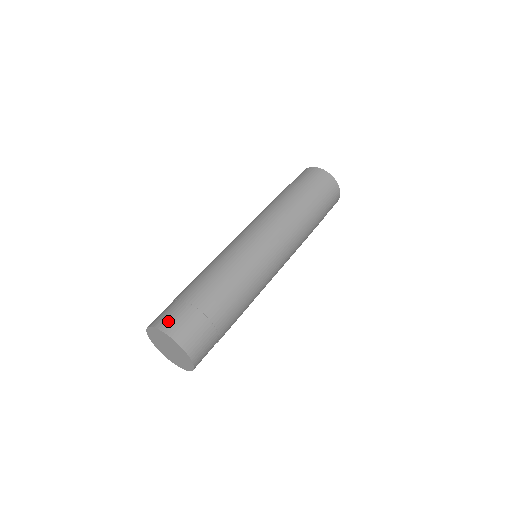
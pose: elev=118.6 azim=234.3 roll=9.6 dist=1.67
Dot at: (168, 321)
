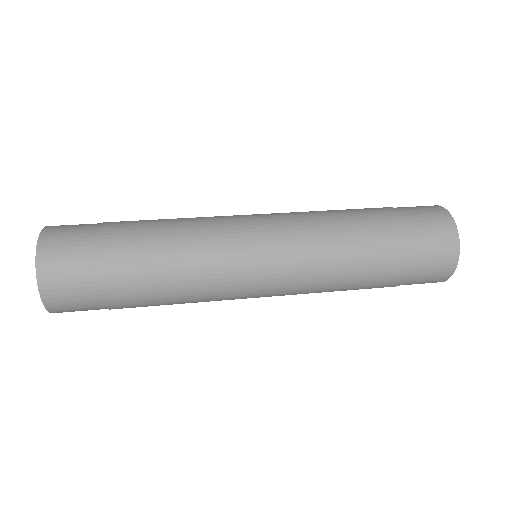
Dot at: (54, 257)
